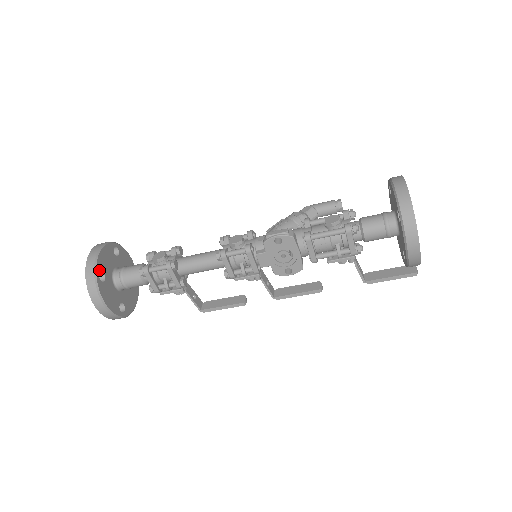
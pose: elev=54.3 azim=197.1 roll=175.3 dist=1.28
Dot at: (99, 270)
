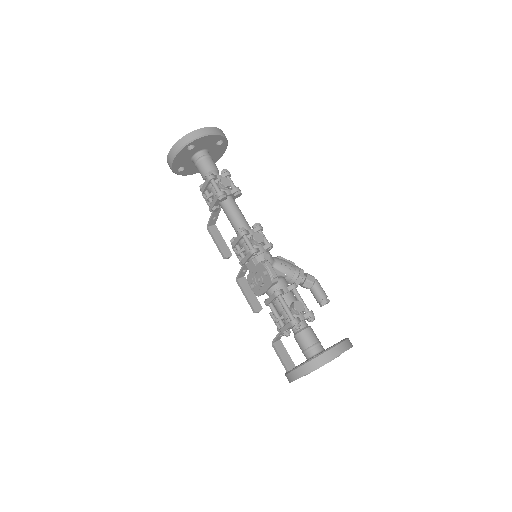
Dot at: (194, 143)
